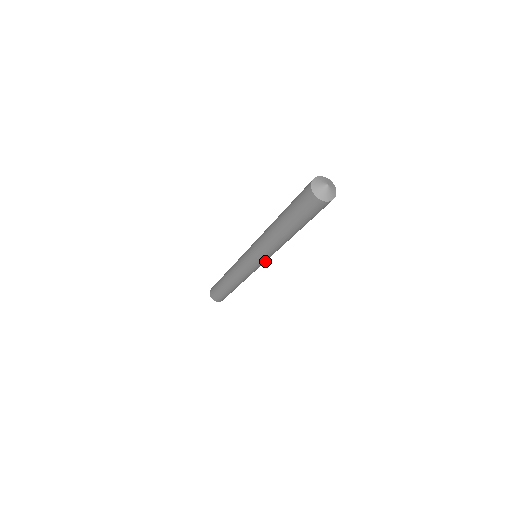
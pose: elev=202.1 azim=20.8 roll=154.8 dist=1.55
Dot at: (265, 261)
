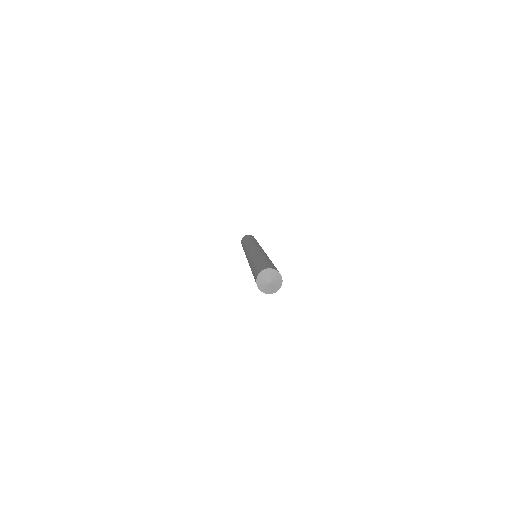
Dot at: occluded
